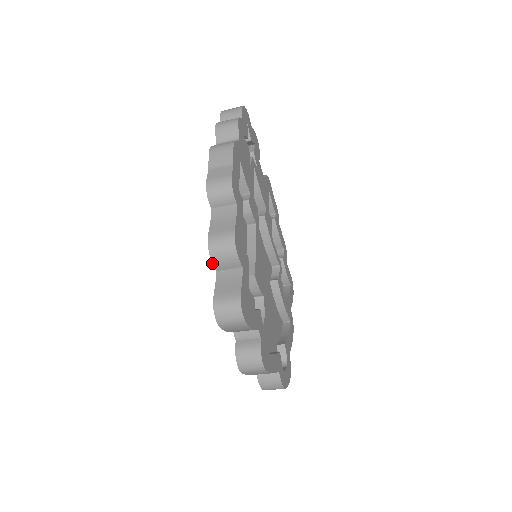
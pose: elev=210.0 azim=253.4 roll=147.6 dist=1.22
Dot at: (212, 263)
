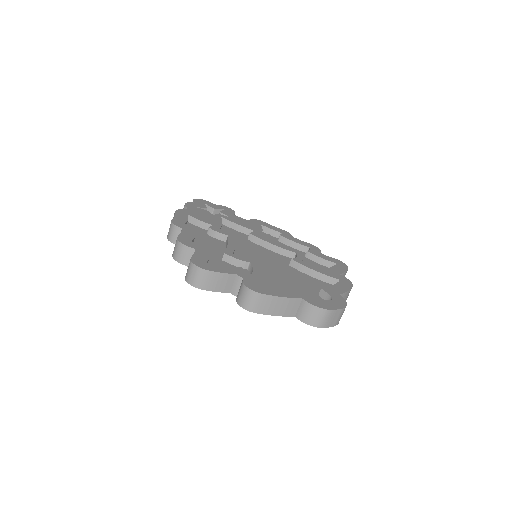
Dot at: (182, 264)
